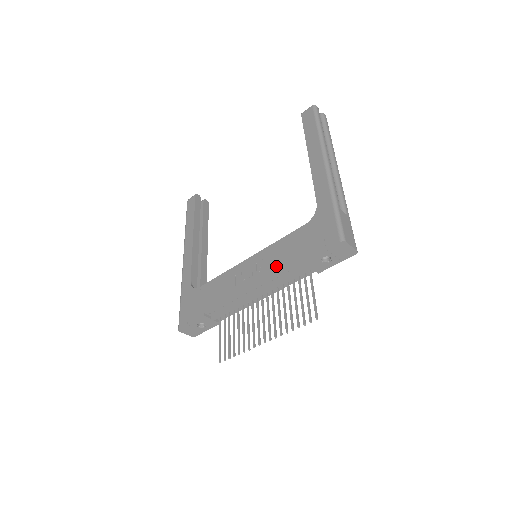
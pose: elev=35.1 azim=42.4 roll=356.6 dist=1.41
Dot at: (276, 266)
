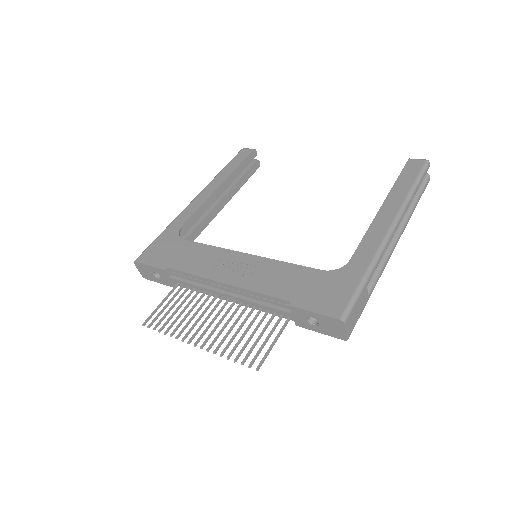
Dot at: (263, 285)
